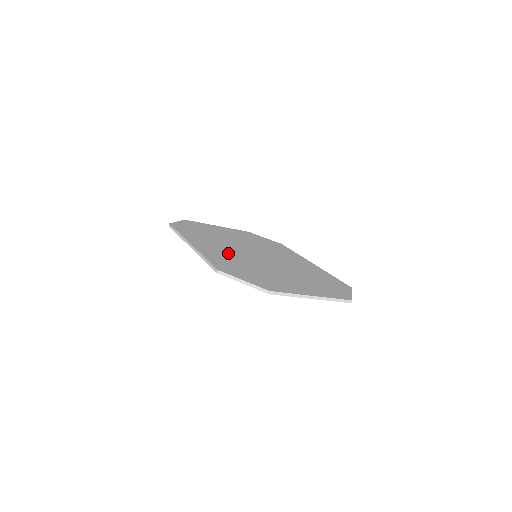
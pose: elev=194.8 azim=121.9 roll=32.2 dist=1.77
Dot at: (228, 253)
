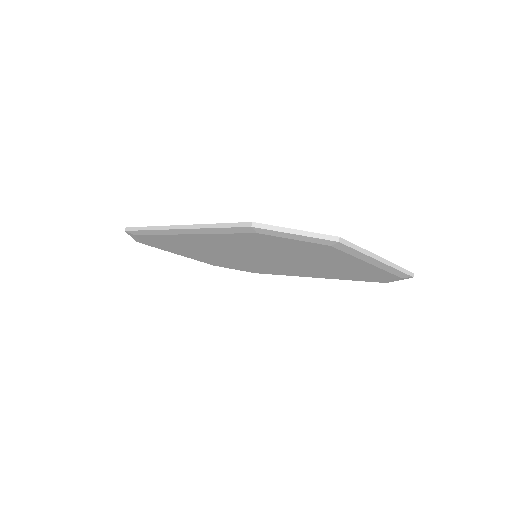
Dot at: occluded
